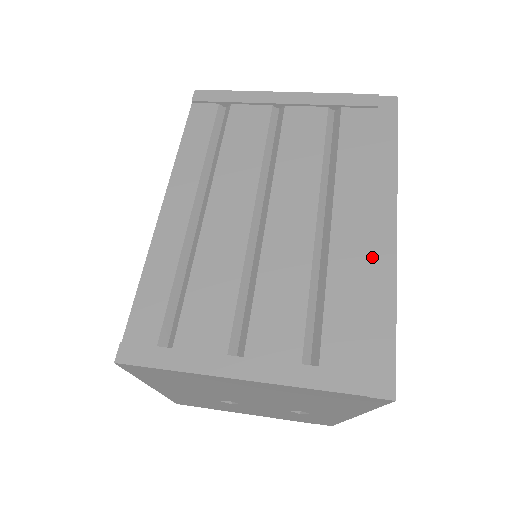
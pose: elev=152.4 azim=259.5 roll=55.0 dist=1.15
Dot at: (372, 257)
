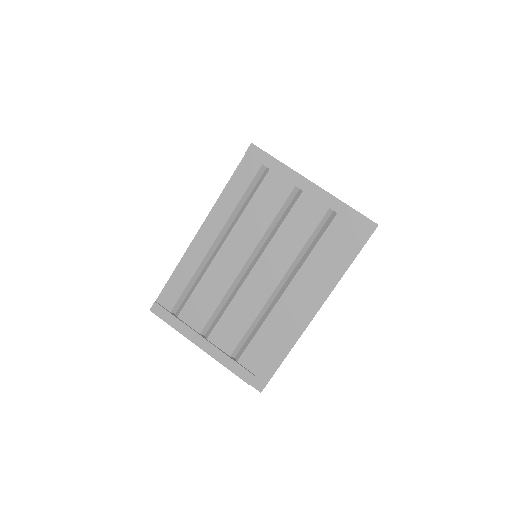
Dot at: (292, 325)
